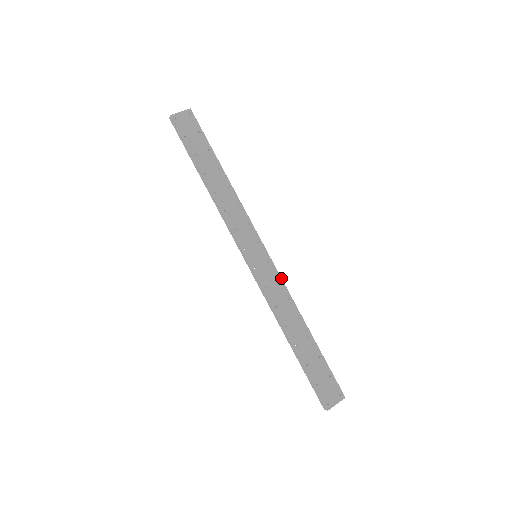
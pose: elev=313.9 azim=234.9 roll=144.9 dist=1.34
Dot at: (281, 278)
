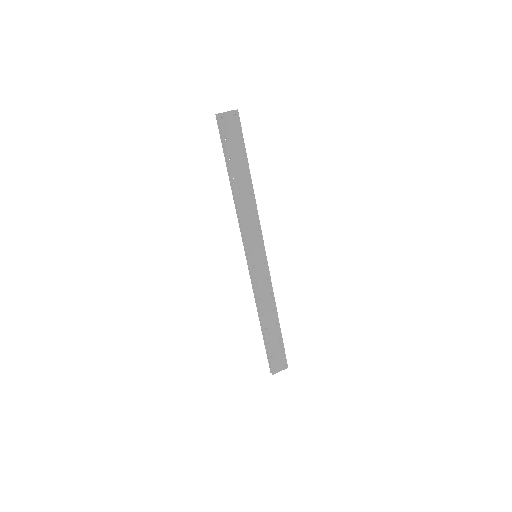
Dot at: (270, 277)
